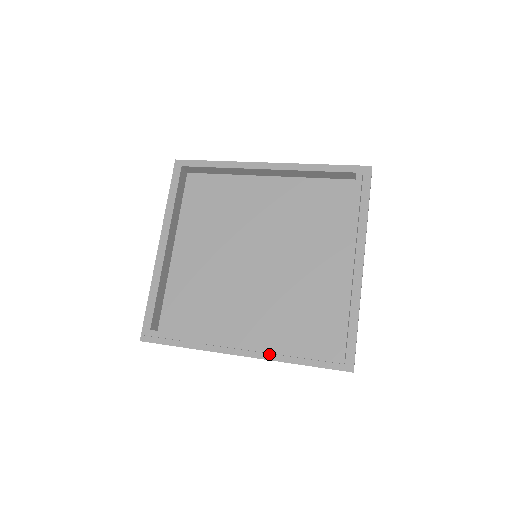
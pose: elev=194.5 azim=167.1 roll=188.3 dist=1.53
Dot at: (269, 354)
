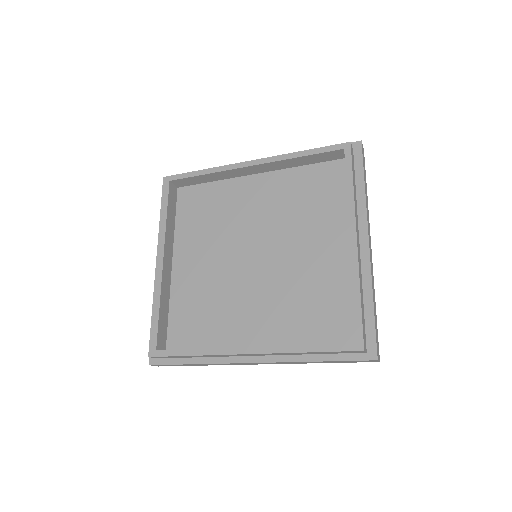
Dot at: (283, 356)
